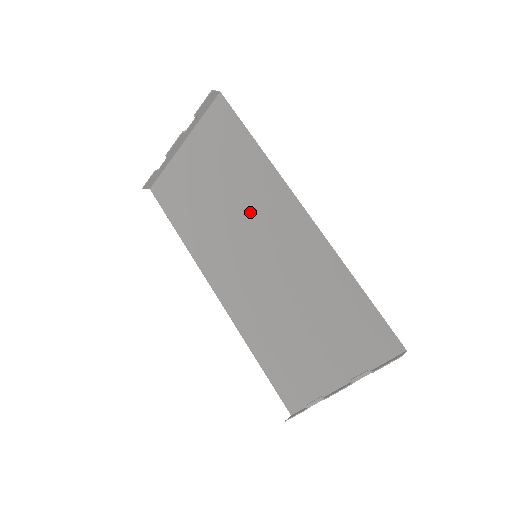
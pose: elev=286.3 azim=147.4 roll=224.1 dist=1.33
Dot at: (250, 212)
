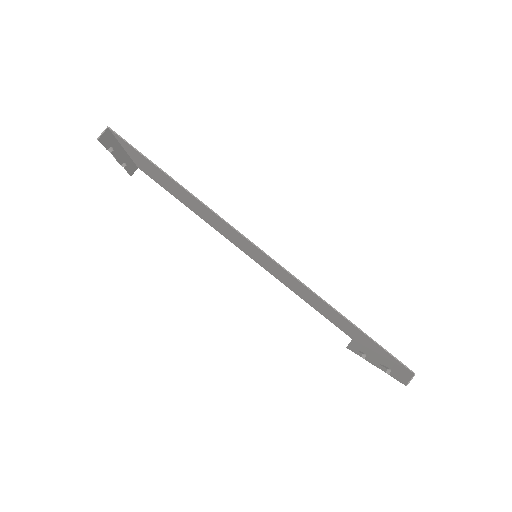
Dot at: (225, 229)
